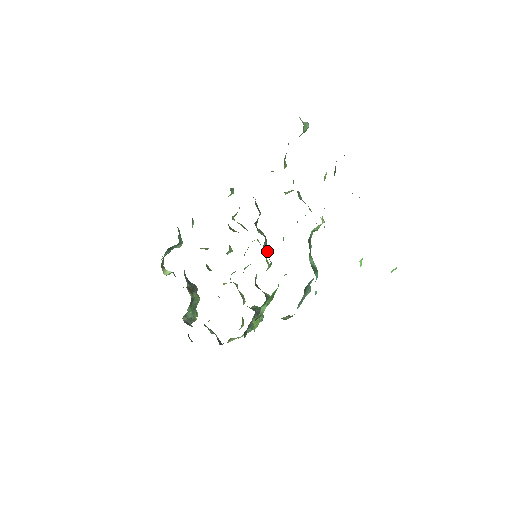
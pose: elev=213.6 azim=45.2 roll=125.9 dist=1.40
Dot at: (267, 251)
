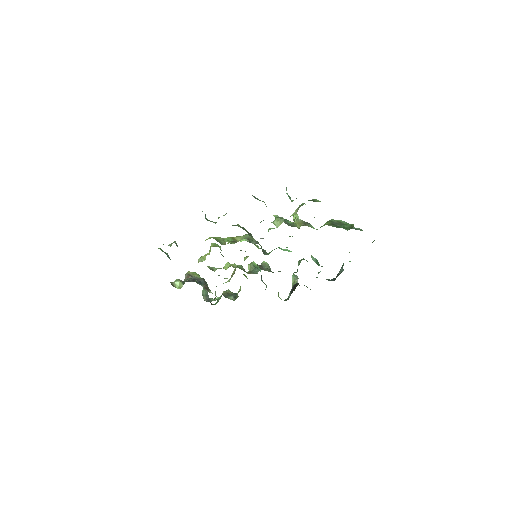
Dot at: occluded
